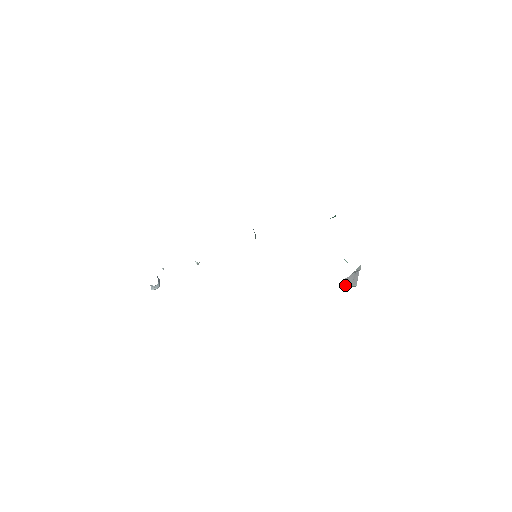
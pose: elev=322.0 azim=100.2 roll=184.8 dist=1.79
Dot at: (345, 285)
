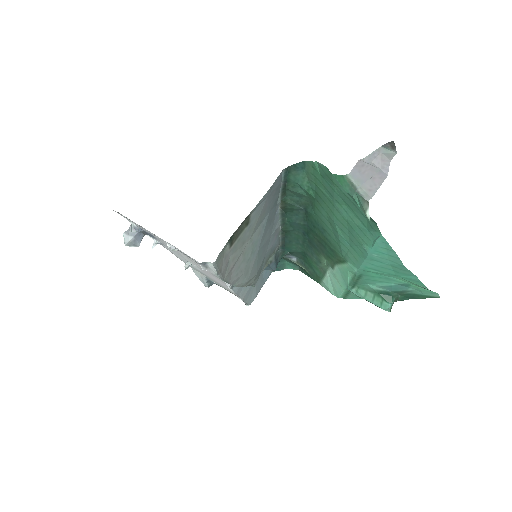
Dot at: (353, 174)
